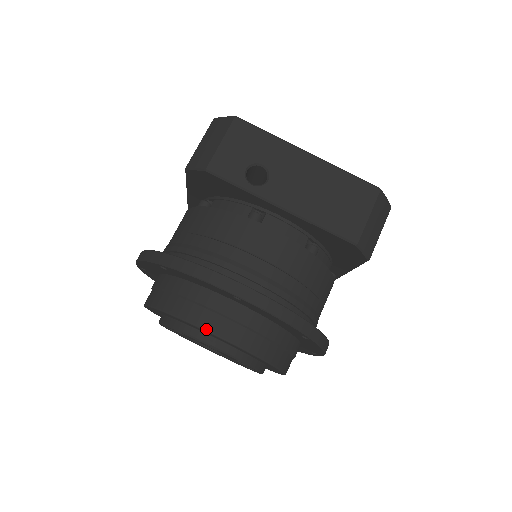
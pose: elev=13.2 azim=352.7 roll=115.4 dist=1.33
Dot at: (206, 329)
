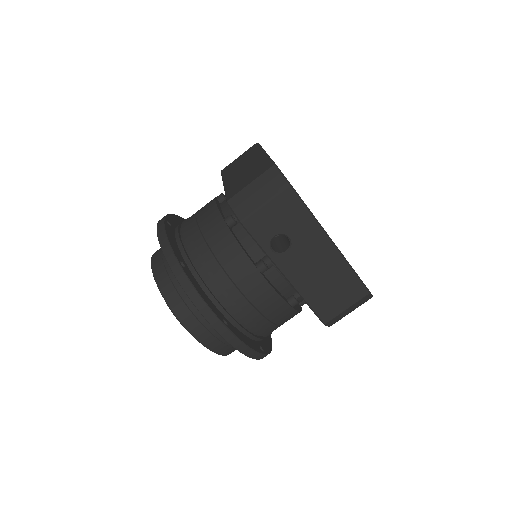
Dot at: (187, 328)
